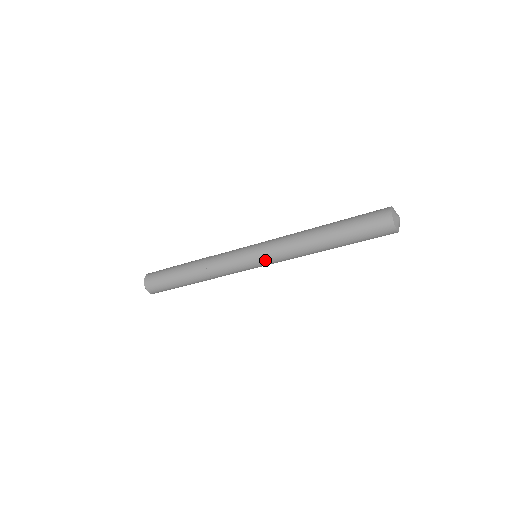
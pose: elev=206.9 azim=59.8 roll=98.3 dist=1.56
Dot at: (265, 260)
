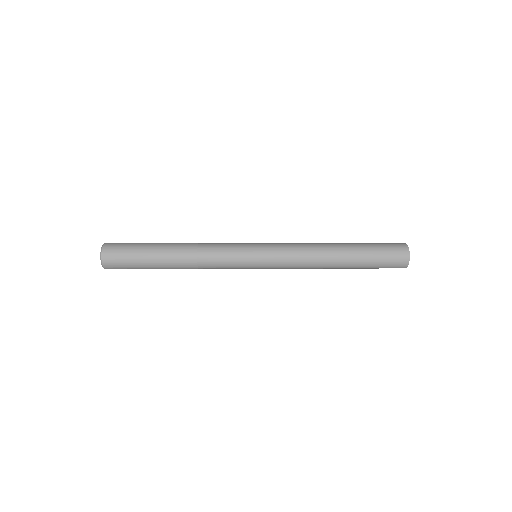
Dot at: (270, 268)
